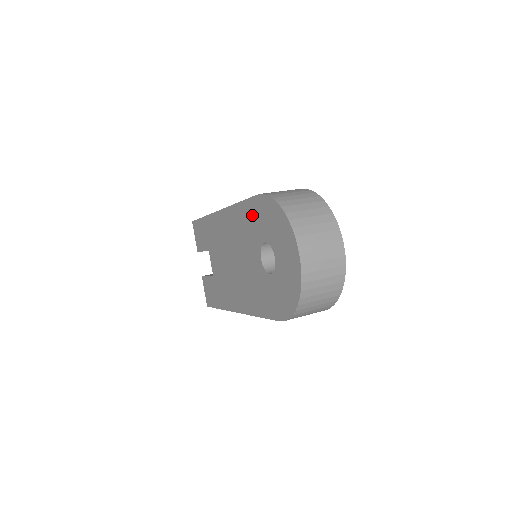
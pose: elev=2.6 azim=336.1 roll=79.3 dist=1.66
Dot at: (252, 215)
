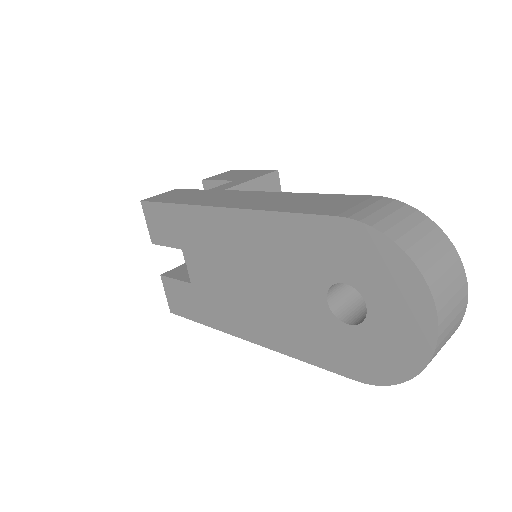
Dot at: (316, 239)
